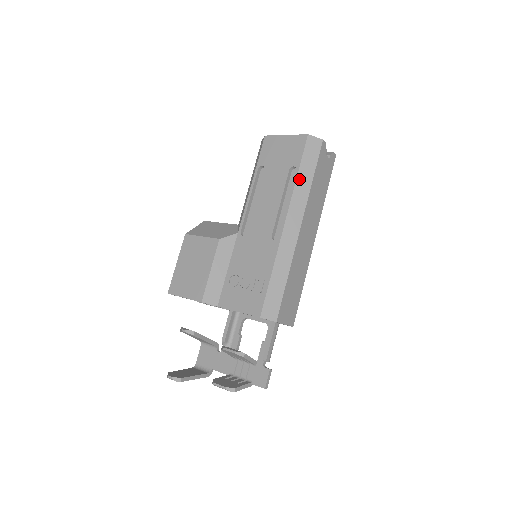
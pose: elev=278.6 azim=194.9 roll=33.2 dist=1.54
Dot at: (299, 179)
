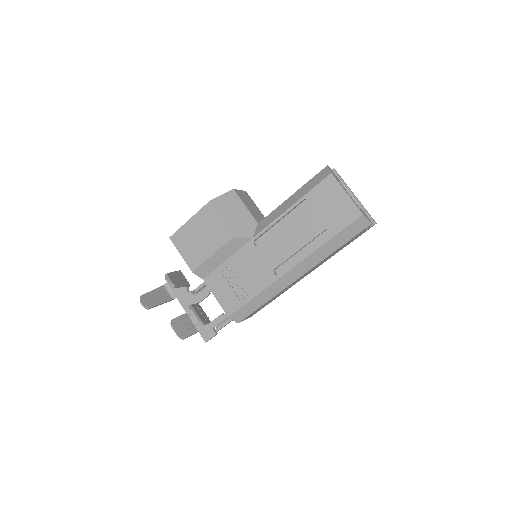
Dot at: (327, 244)
